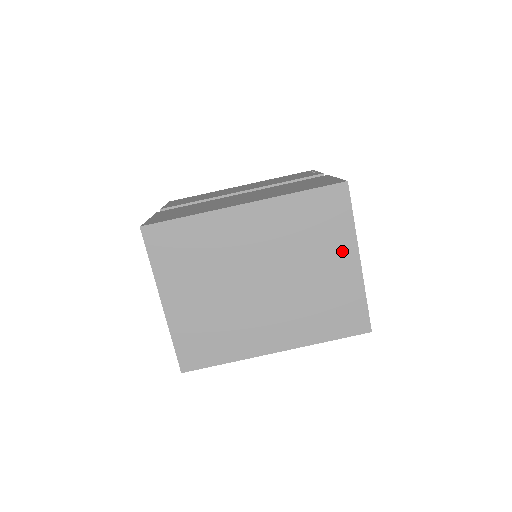
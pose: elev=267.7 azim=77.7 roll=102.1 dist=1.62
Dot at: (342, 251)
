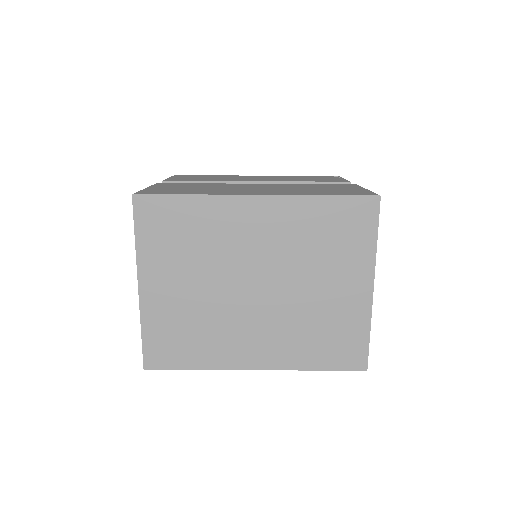
Dot at: (355, 273)
